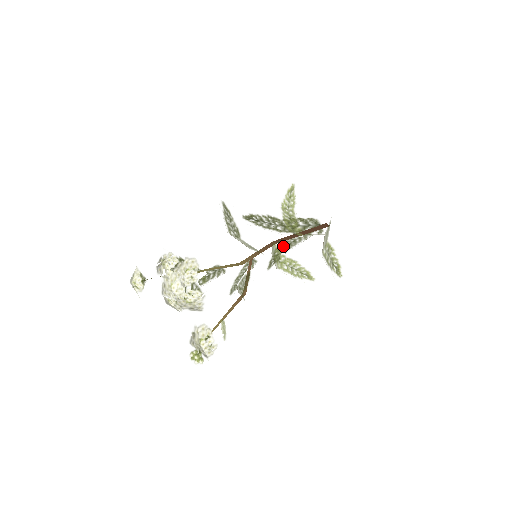
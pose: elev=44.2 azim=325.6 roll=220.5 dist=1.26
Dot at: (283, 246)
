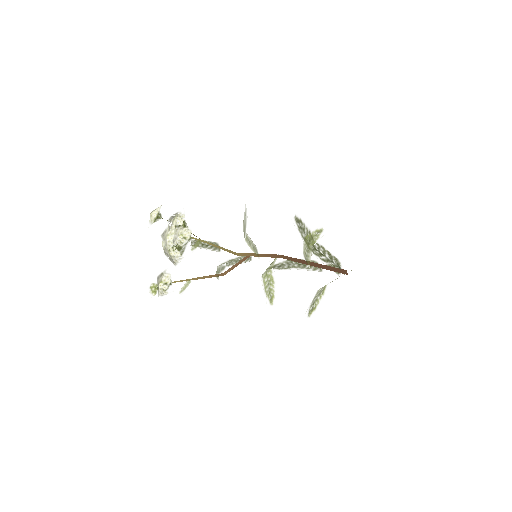
Dot at: (293, 262)
